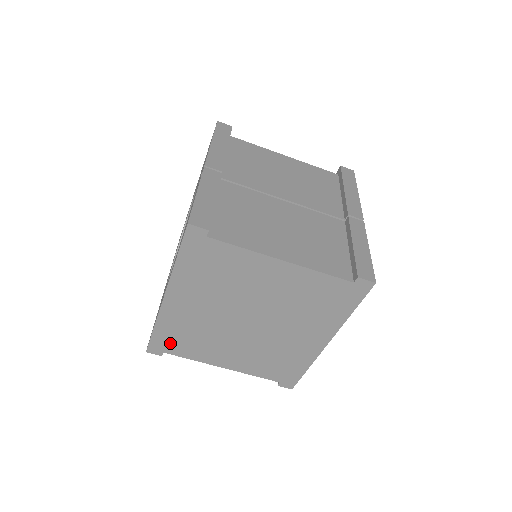
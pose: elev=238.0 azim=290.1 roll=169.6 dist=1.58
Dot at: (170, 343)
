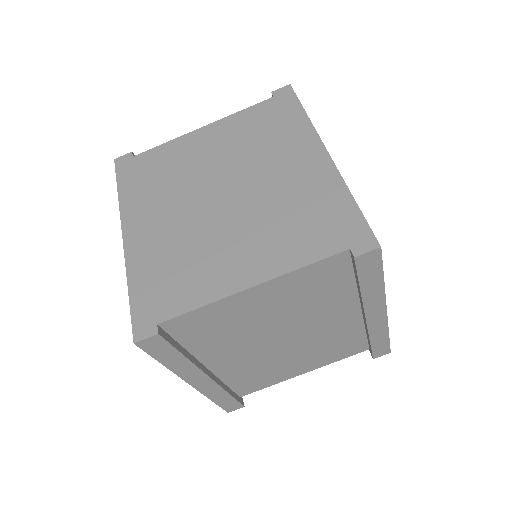
Dot at: (158, 299)
